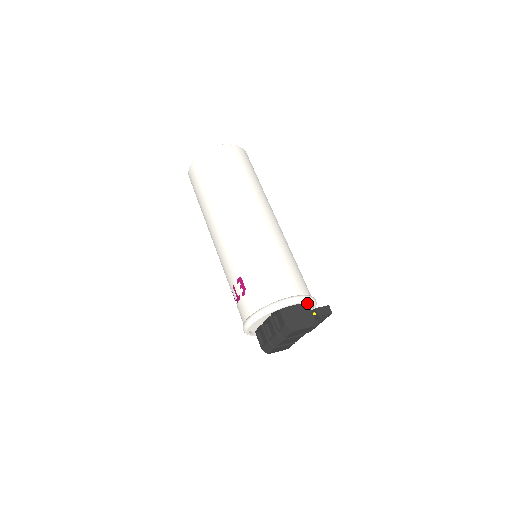
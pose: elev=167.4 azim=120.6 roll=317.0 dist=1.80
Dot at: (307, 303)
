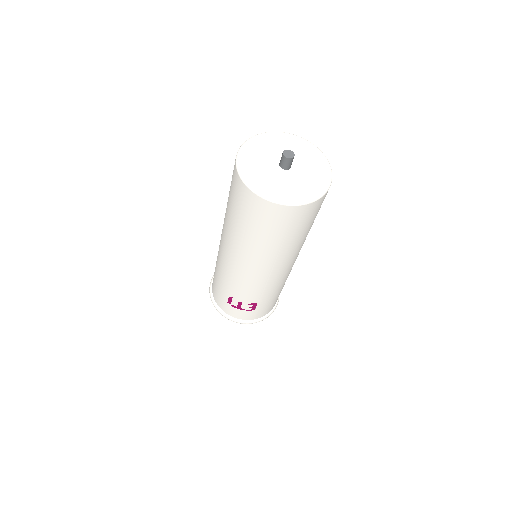
Dot at: occluded
